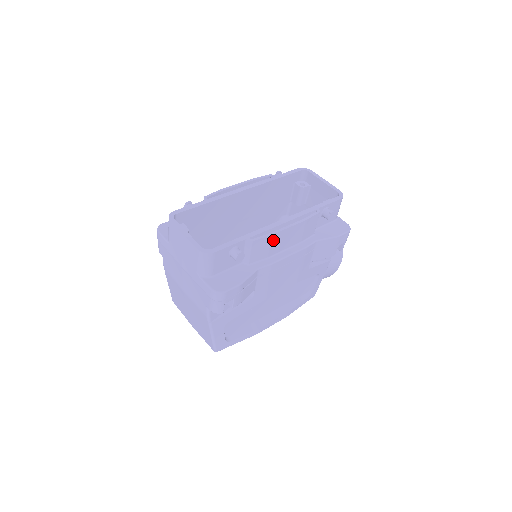
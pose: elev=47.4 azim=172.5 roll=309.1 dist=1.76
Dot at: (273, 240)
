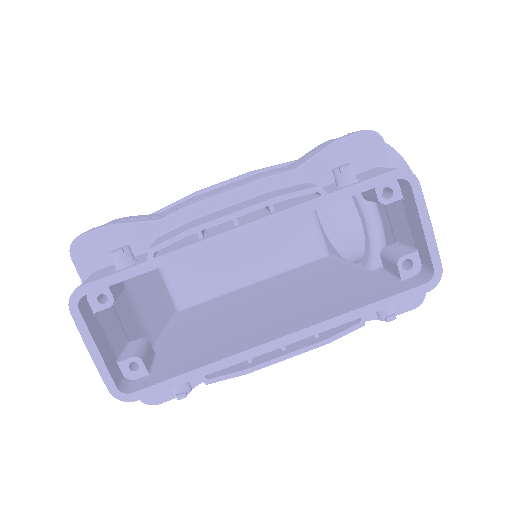
Dot at: (251, 364)
